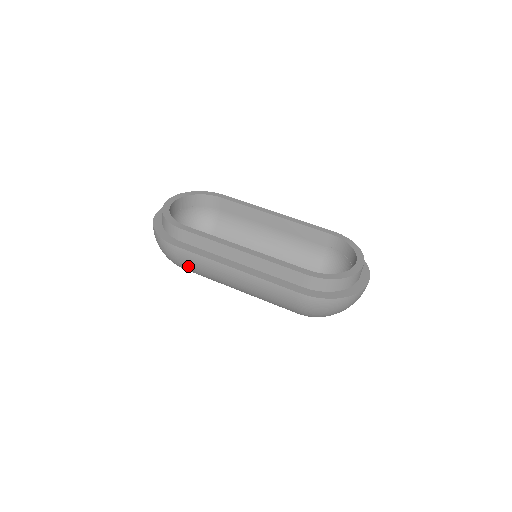
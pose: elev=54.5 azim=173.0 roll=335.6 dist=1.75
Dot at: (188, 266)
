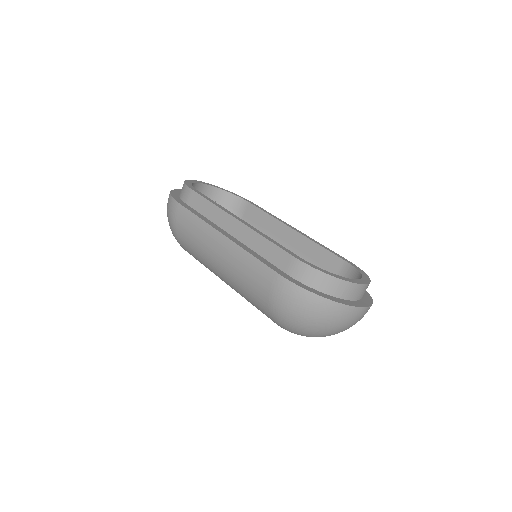
Dot at: (183, 232)
